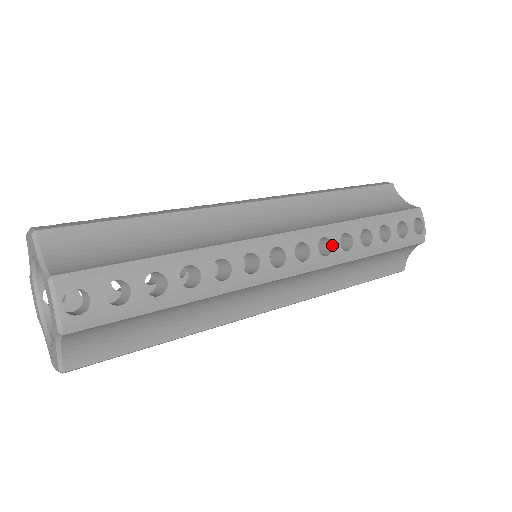
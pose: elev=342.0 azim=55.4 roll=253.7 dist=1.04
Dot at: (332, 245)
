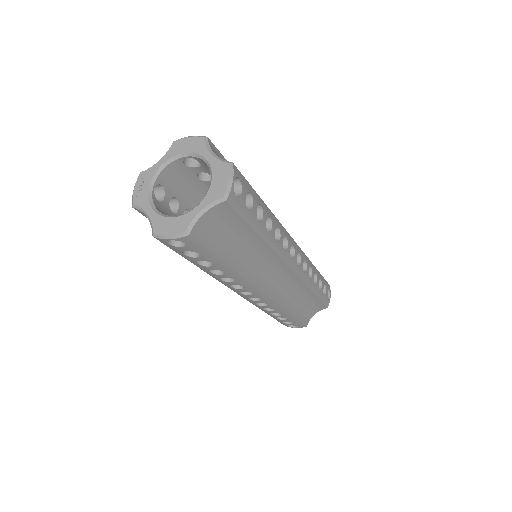
Dot at: (307, 268)
